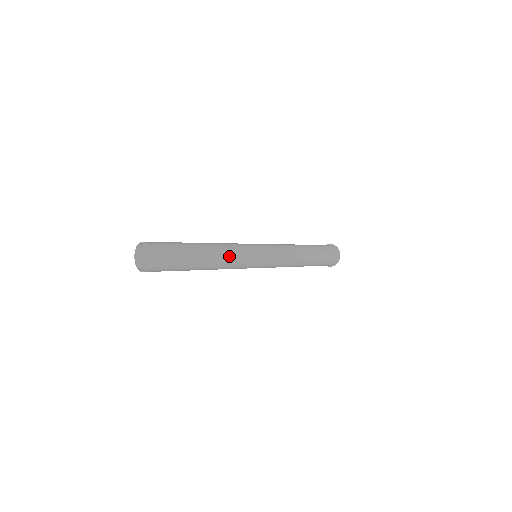
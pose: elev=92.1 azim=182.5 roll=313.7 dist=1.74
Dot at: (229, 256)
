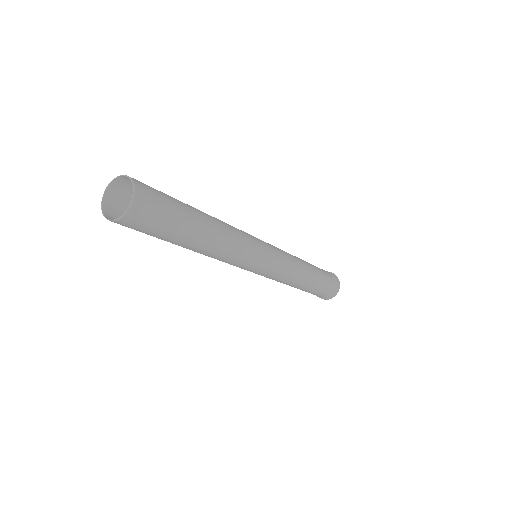
Dot at: (229, 249)
